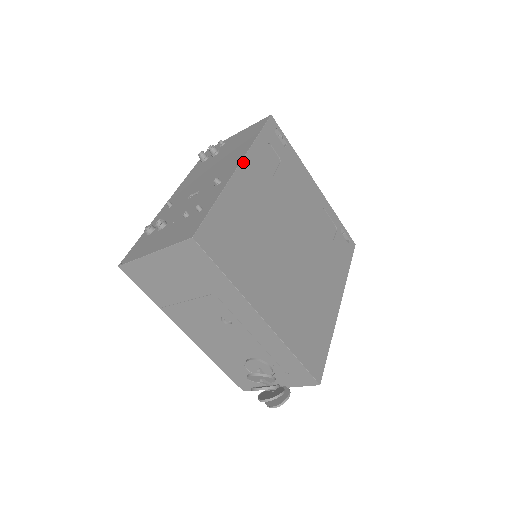
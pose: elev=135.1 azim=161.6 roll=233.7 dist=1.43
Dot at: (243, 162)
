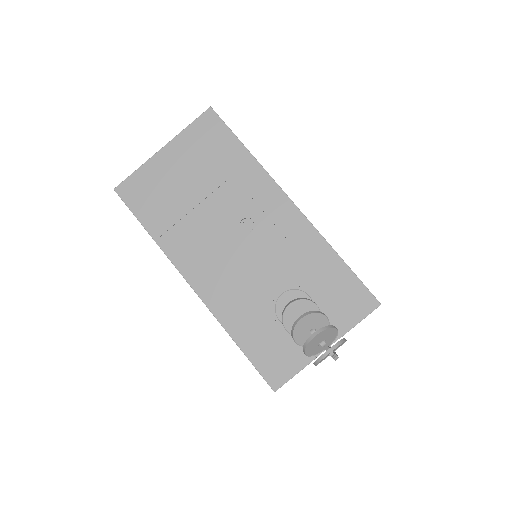
Dot at: occluded
